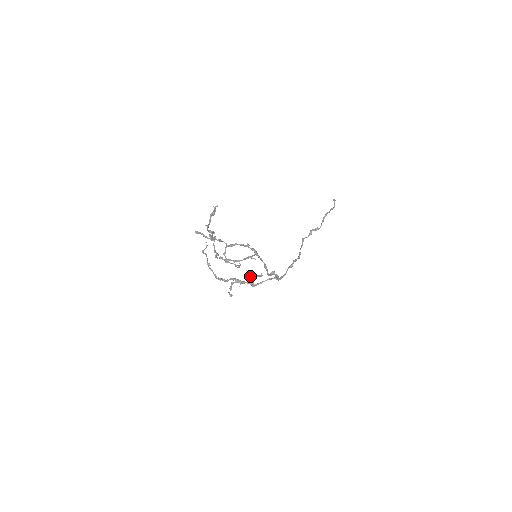
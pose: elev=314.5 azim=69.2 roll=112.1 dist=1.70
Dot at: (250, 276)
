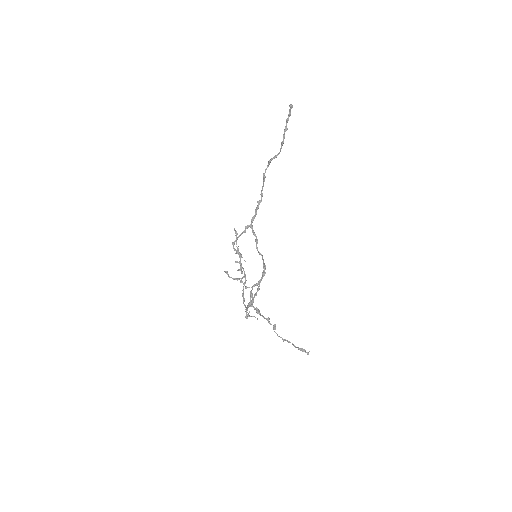
Dot at: (241, 256)
